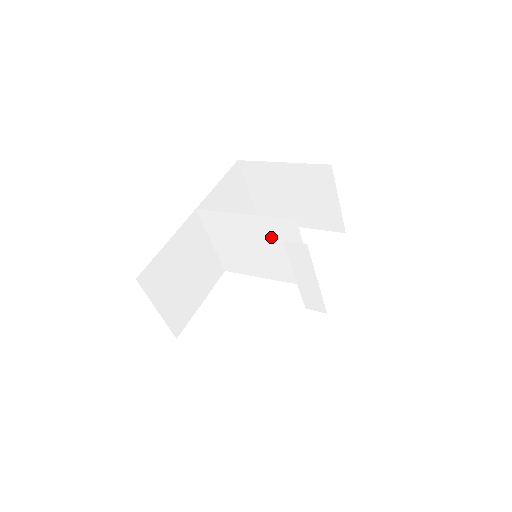
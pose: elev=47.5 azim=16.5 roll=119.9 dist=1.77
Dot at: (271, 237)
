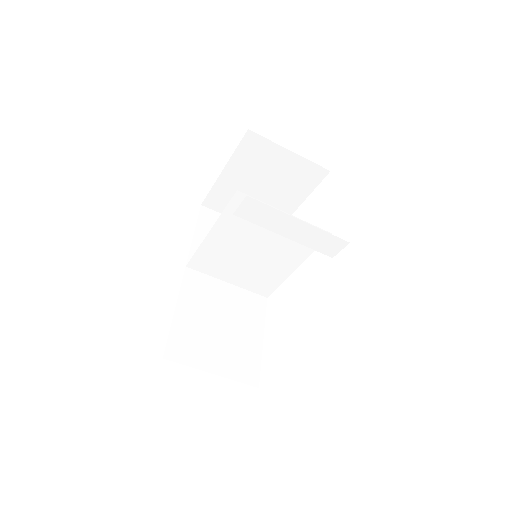
Dot at: (247, 228)
